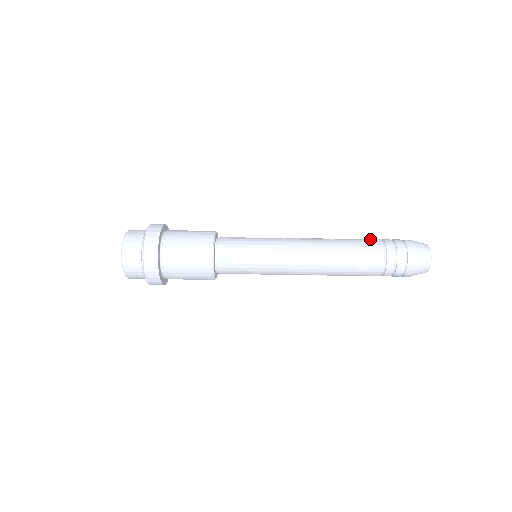
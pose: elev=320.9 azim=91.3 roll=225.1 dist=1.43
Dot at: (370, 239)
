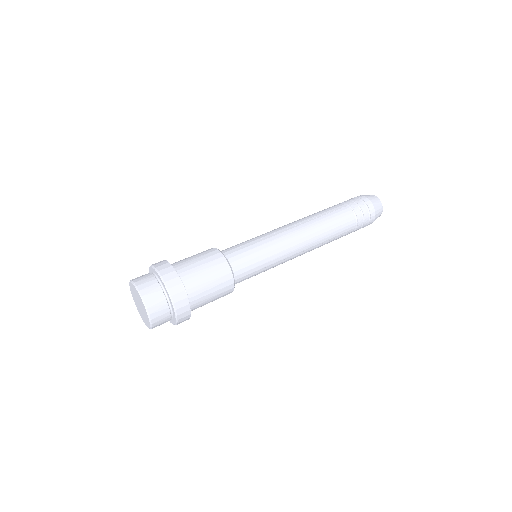
Dot at: (339, 207)
